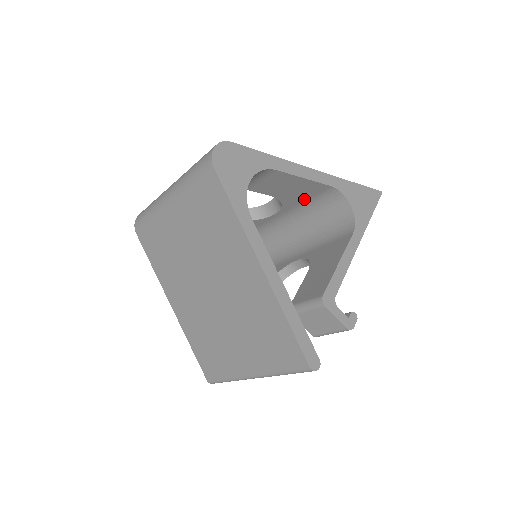
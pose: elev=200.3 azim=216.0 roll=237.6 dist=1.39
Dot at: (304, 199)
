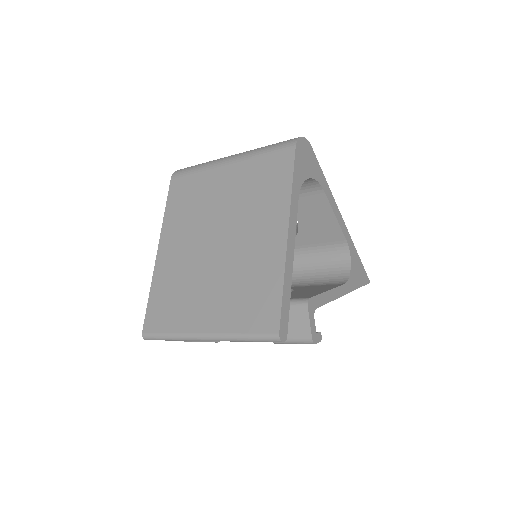
Dot at: (317, 242)
